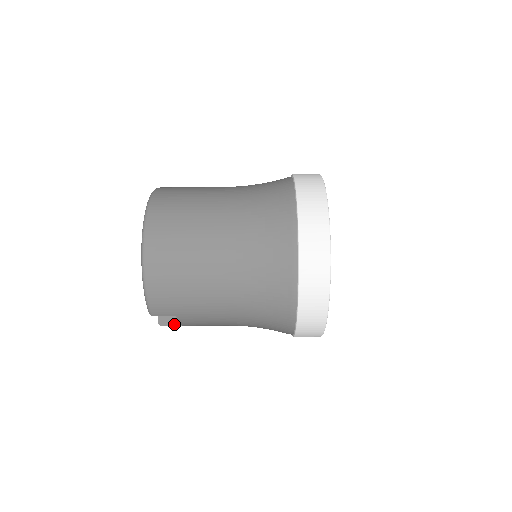
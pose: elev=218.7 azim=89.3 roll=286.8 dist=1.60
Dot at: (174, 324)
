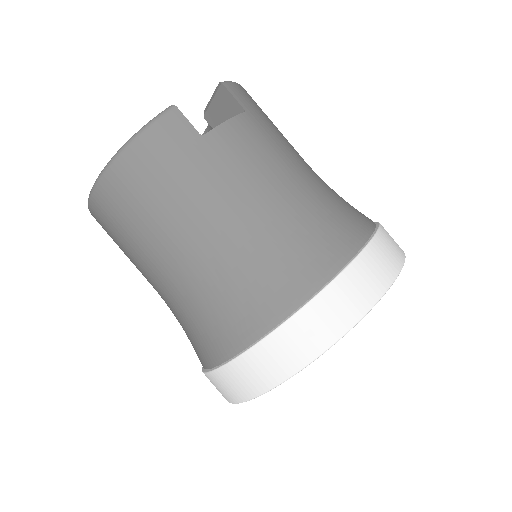
Dot at: (190, 125)
